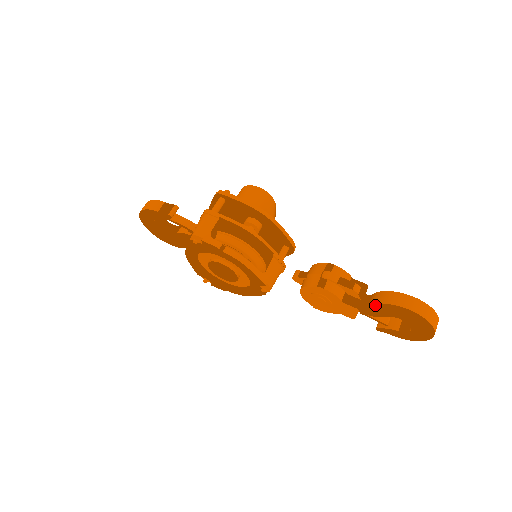
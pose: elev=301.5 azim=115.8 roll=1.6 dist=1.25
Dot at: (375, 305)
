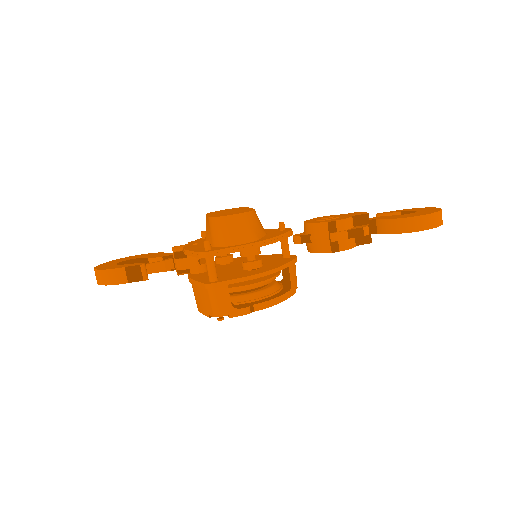
Dot at: occluded
